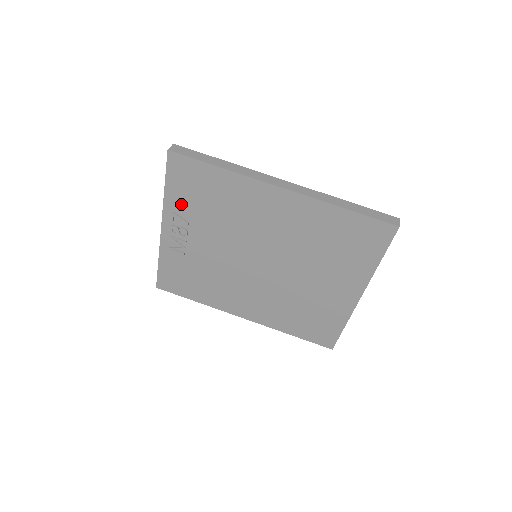
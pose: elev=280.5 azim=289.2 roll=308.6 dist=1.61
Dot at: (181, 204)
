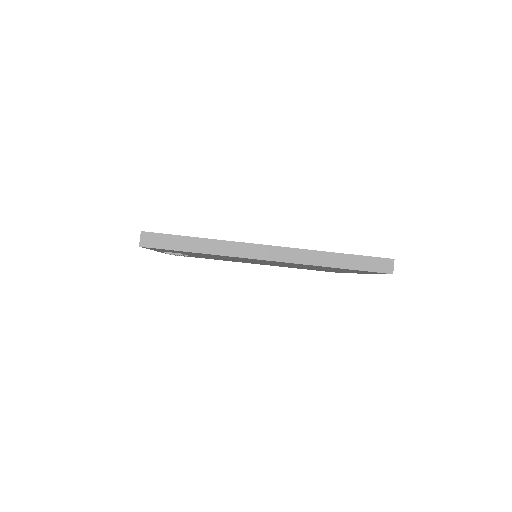
Dot at: occluded
